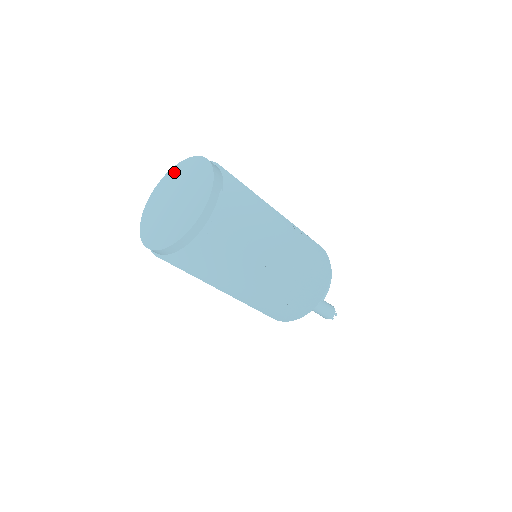
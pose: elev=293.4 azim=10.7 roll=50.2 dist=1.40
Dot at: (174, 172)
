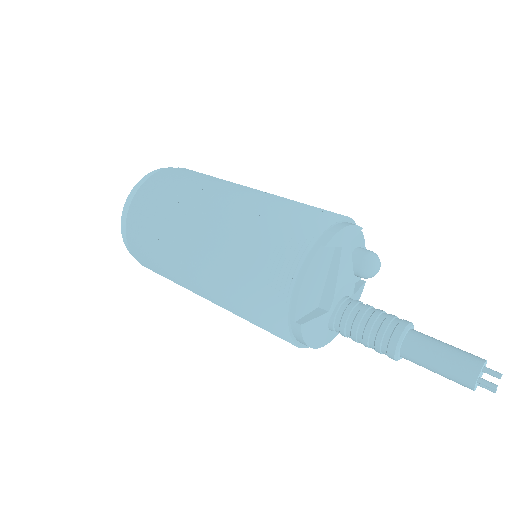
Dot at: occluded
